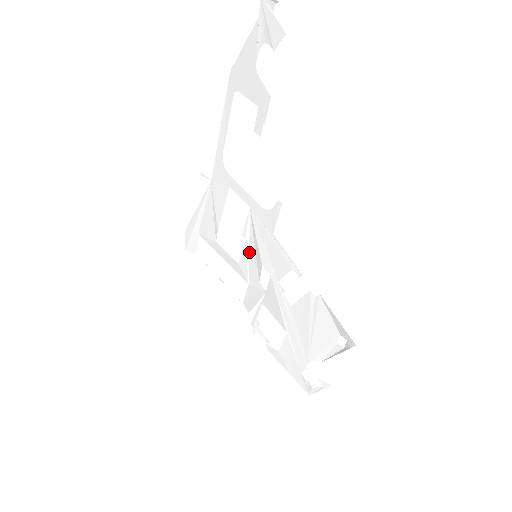
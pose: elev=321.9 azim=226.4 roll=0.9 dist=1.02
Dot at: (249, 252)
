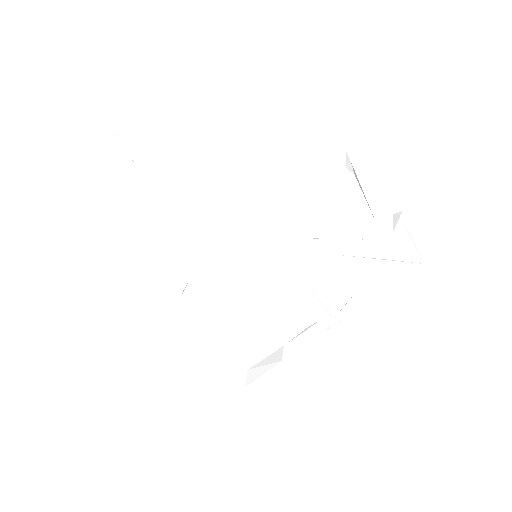
Dot at: (253, 268)
